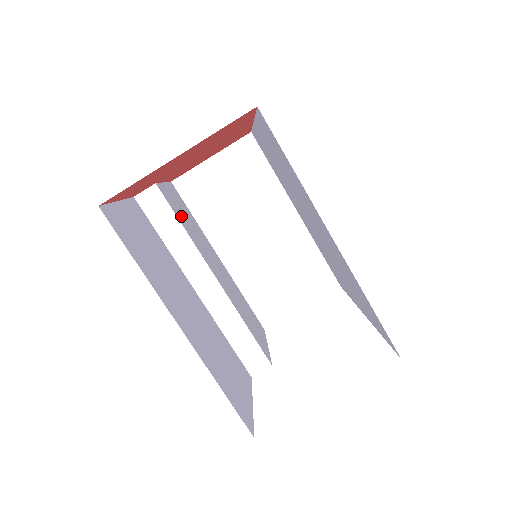
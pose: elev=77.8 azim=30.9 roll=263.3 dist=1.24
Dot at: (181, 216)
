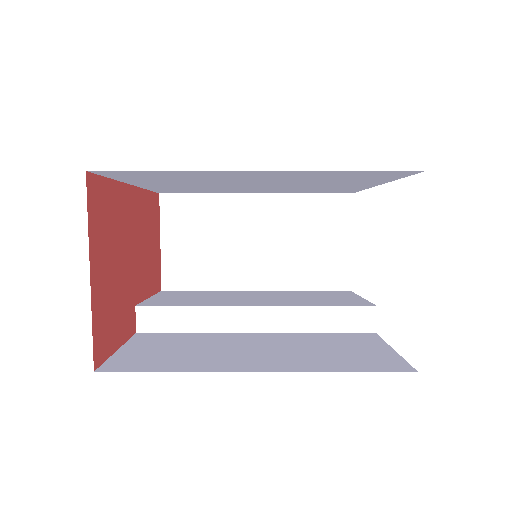
Dot at: (183, 302)
